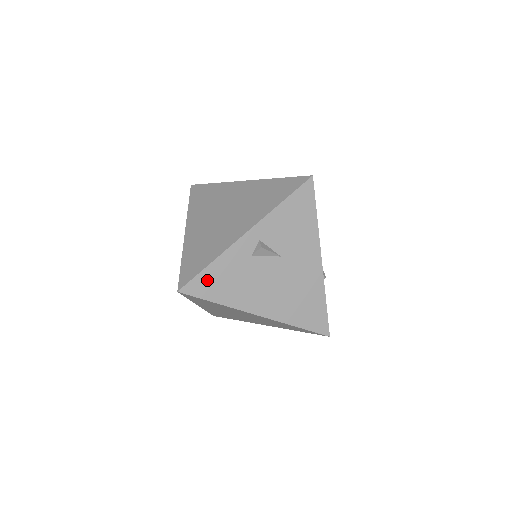
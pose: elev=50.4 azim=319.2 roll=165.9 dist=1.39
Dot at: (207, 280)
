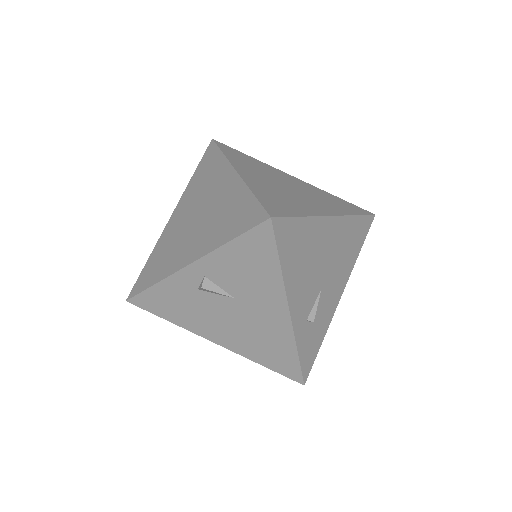
Dot at: (153, 299)
